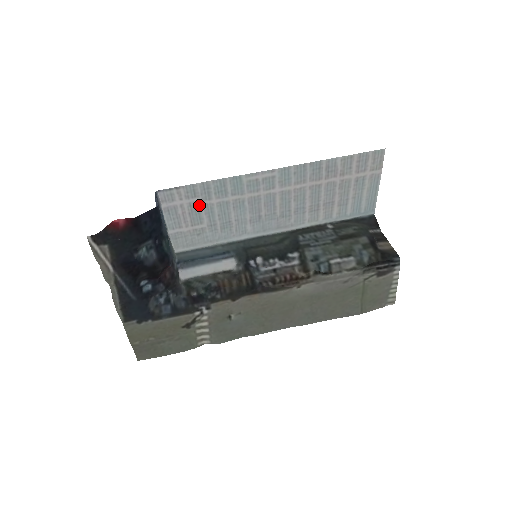
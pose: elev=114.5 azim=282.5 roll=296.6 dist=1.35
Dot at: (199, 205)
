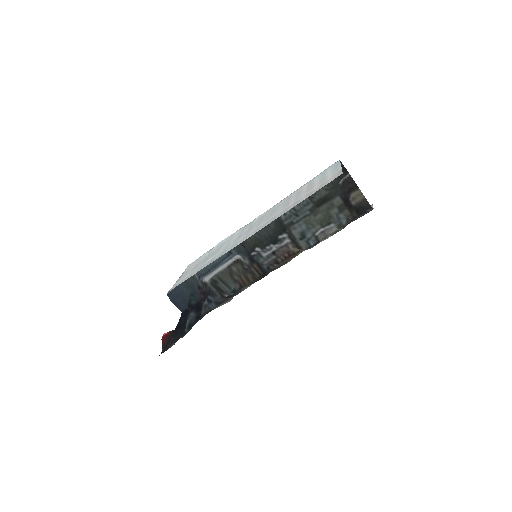
Dot at: (198, 267)
